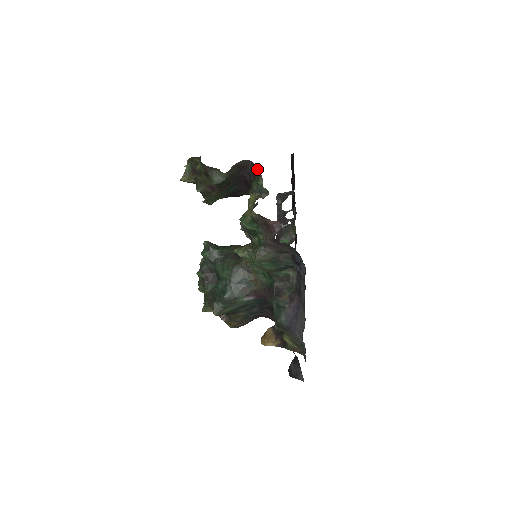
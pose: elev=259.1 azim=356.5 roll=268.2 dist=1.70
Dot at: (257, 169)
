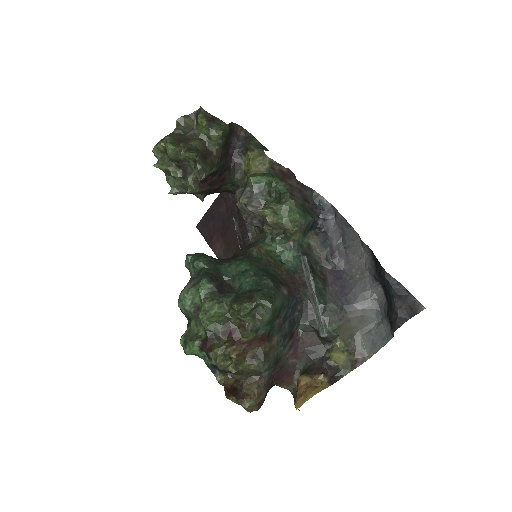
Dot at: (247, 133)
